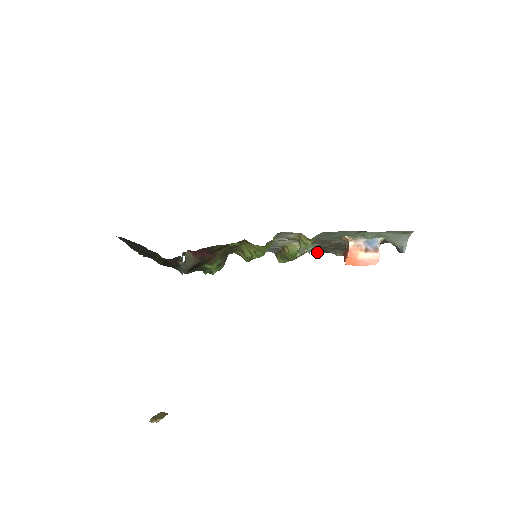
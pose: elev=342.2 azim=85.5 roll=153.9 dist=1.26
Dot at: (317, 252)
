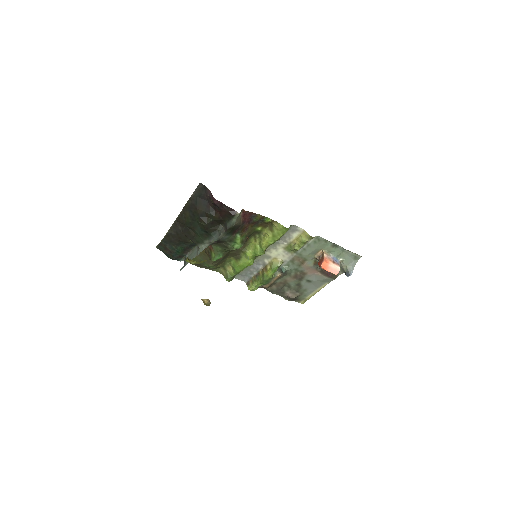
Dot at: (275, 292)
